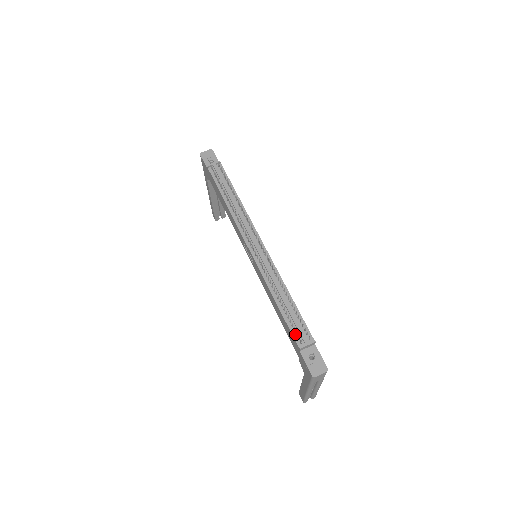
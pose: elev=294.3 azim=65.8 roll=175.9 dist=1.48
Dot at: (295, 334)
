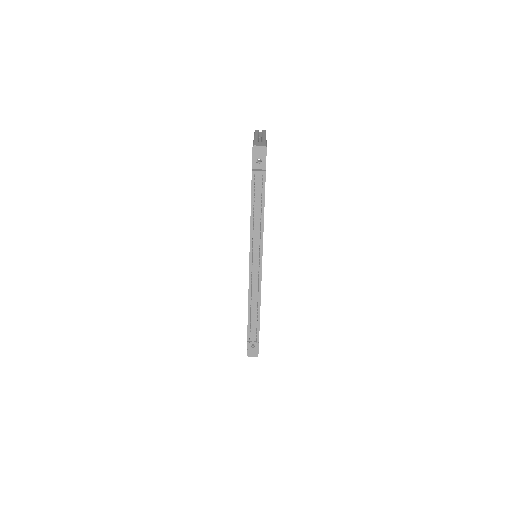
Dot at: (249, 333)
